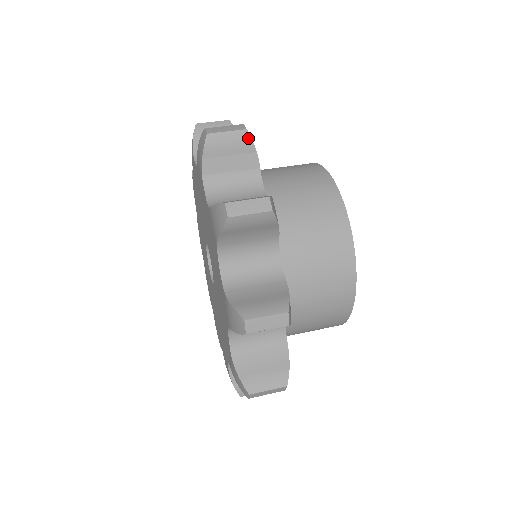
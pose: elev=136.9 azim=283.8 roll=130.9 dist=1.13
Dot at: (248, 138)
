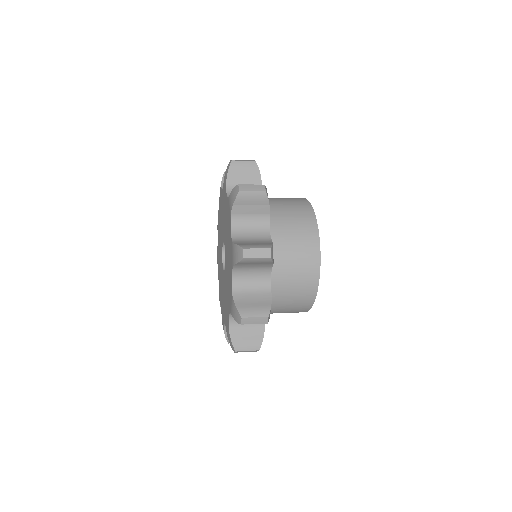
Dot at: (266, 197)
